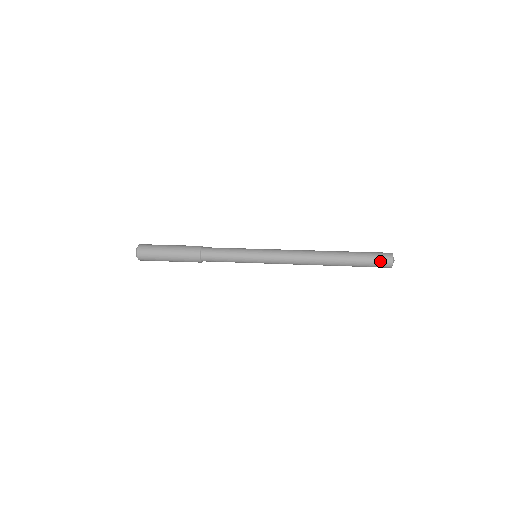
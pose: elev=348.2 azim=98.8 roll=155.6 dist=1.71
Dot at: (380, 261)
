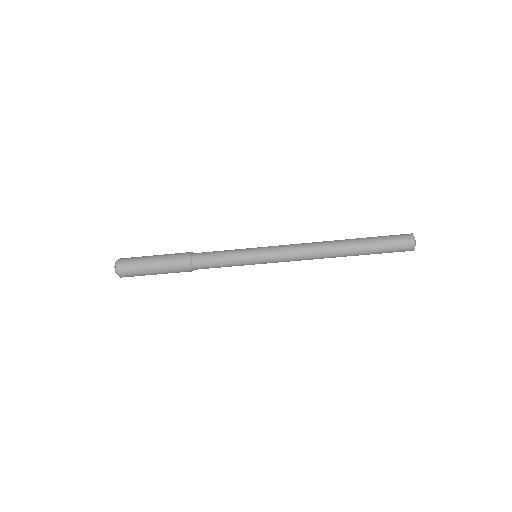
Dot at: (397, 235)
